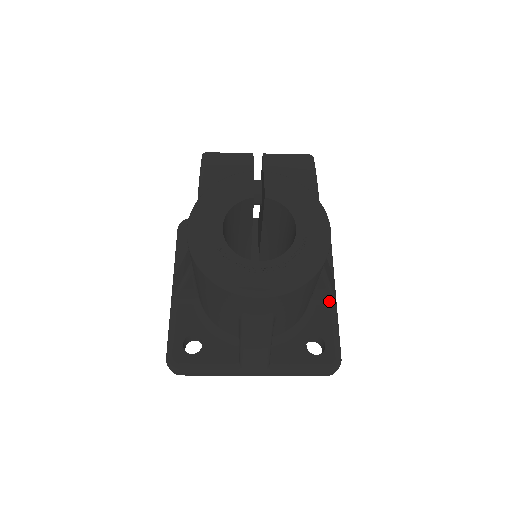
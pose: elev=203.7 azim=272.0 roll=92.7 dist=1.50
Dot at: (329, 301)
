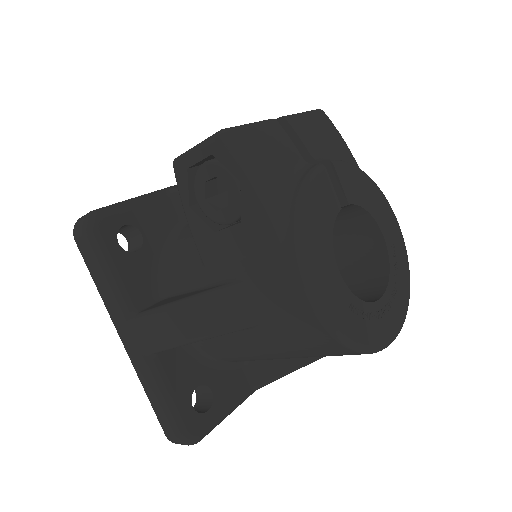
Dot at: occluded
